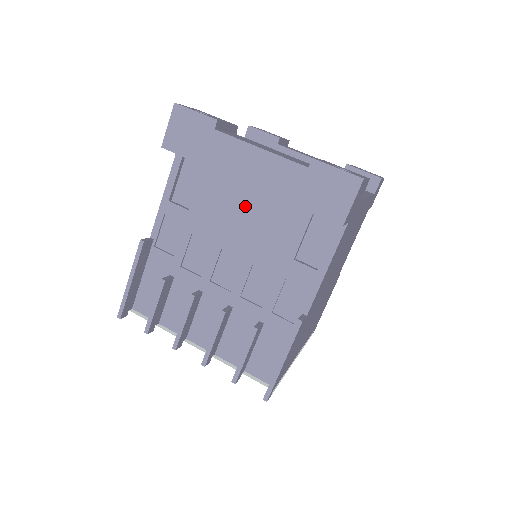
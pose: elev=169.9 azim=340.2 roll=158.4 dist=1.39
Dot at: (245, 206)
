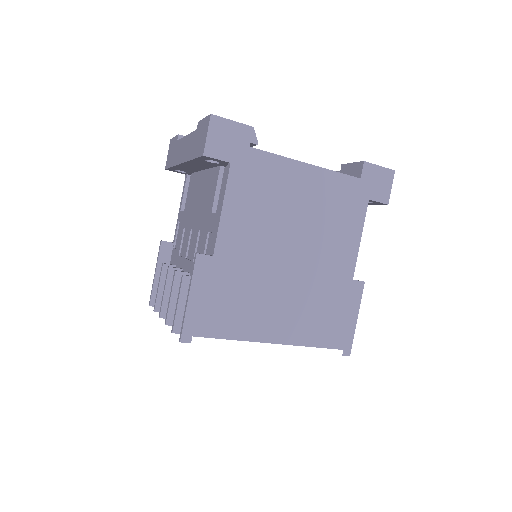
Dot at: (200, 190)
